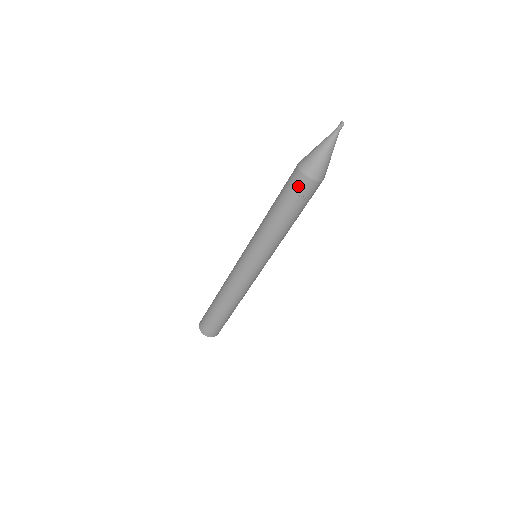
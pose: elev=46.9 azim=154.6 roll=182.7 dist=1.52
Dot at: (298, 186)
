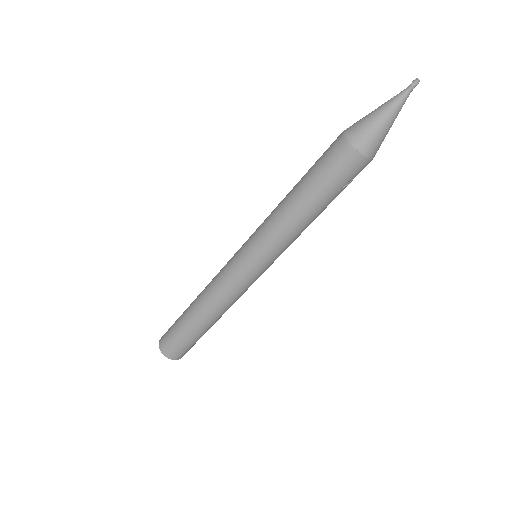
Dot at: (352, 171)
